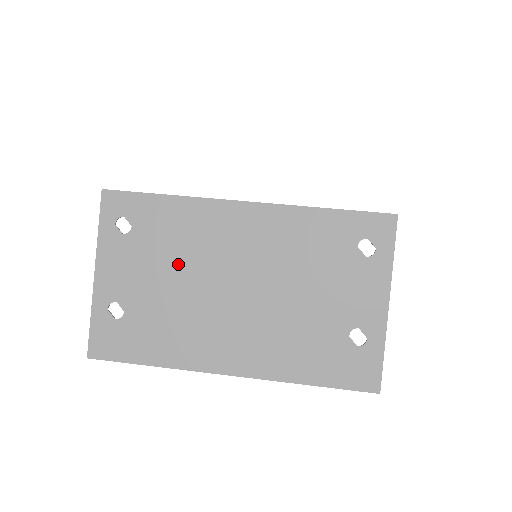
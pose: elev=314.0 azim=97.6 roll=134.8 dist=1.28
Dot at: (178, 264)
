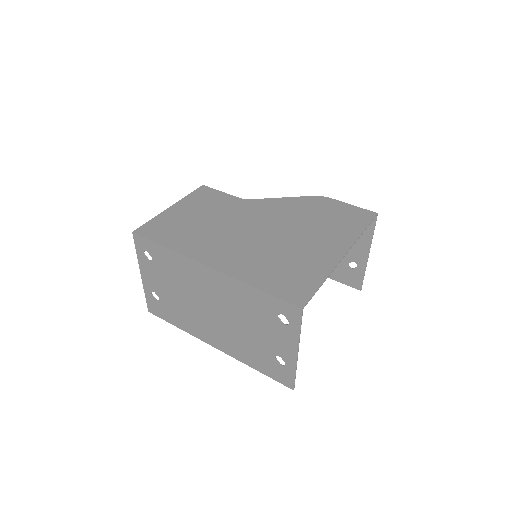
Dot at: (180, 286)
